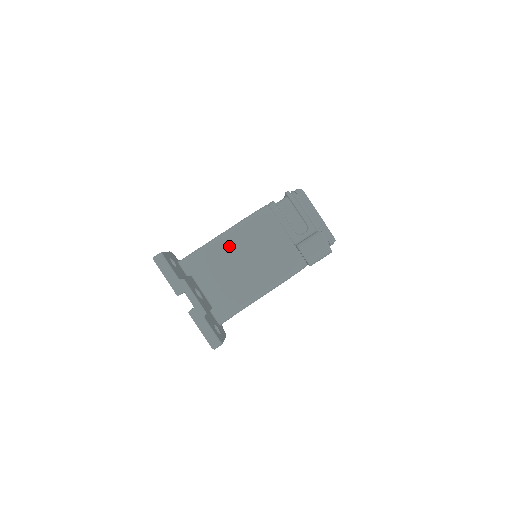
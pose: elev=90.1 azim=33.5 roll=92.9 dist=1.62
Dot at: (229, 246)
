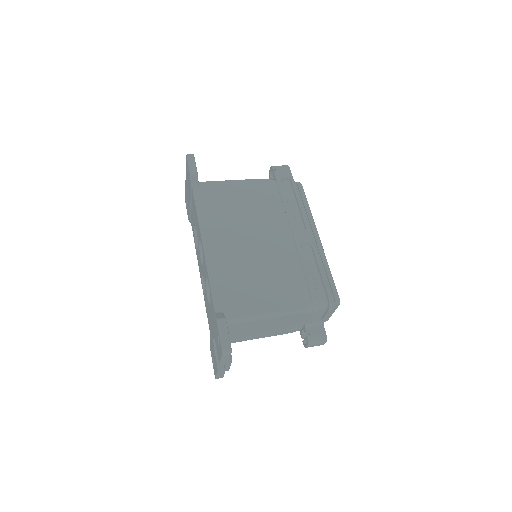
Dot at: (267, 322)
